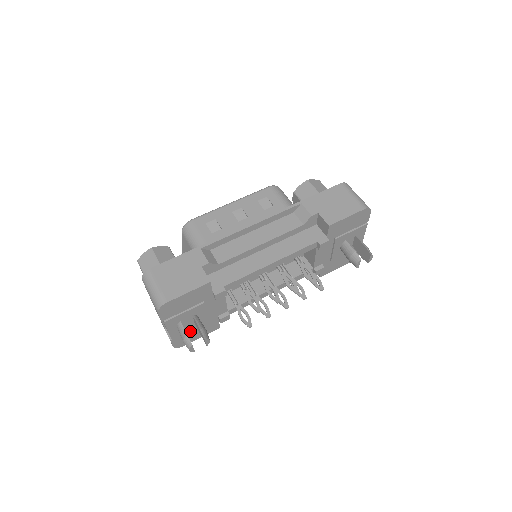
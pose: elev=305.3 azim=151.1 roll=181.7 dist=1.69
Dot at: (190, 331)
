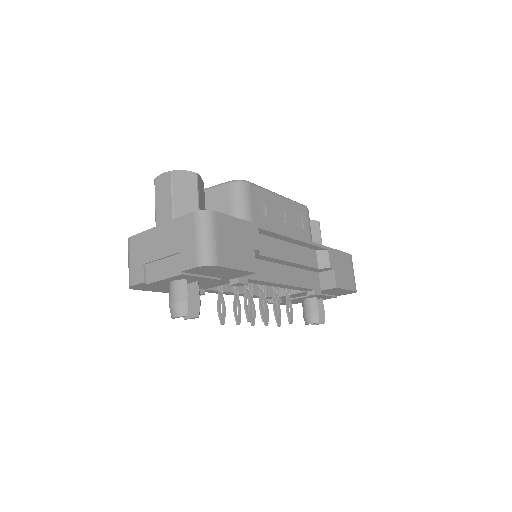
Dot at: occluded
